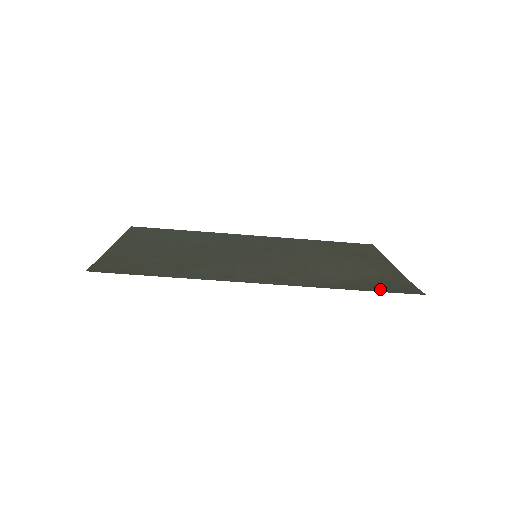
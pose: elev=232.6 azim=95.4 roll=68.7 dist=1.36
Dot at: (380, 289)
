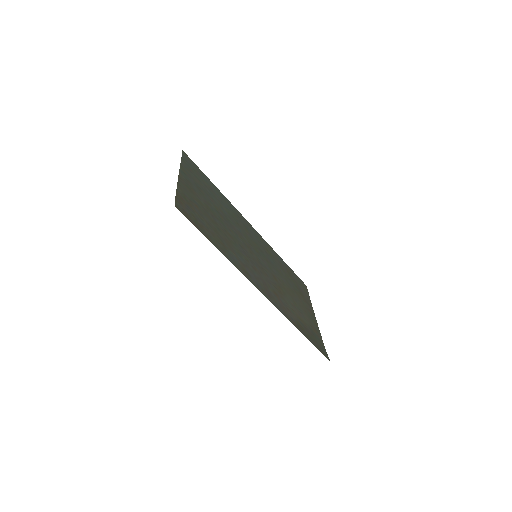
Dot at: (313, 341)
